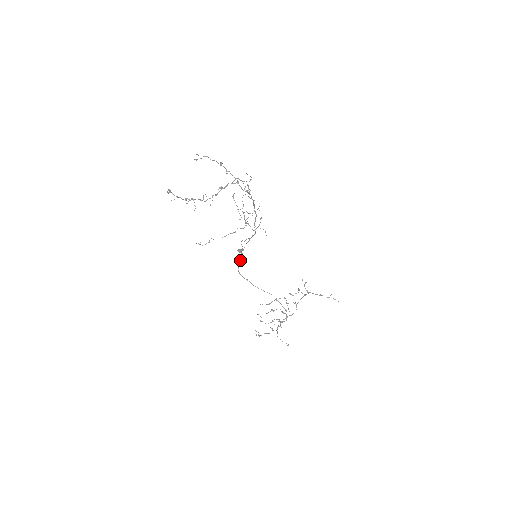
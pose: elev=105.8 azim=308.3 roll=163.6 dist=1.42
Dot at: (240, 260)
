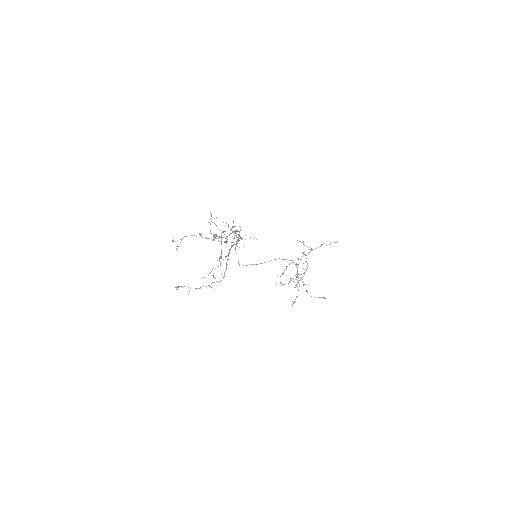
Dot at: occluded
